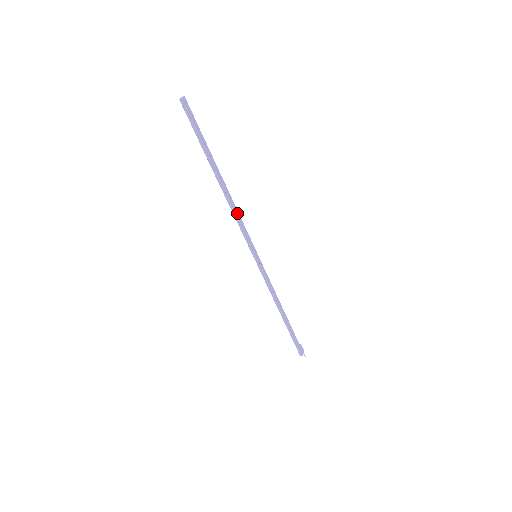
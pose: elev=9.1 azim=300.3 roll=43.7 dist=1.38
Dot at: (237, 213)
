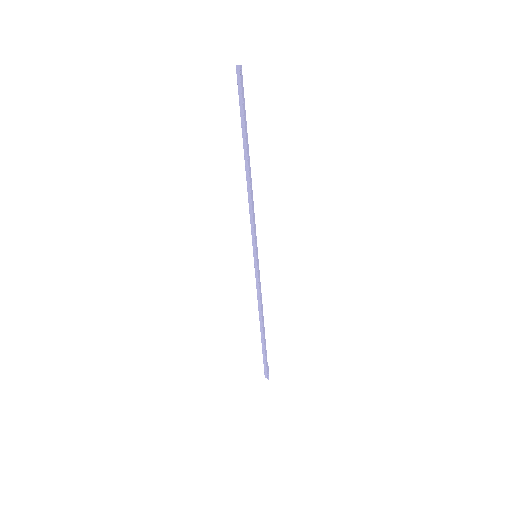
Dot at: (253, 204)
